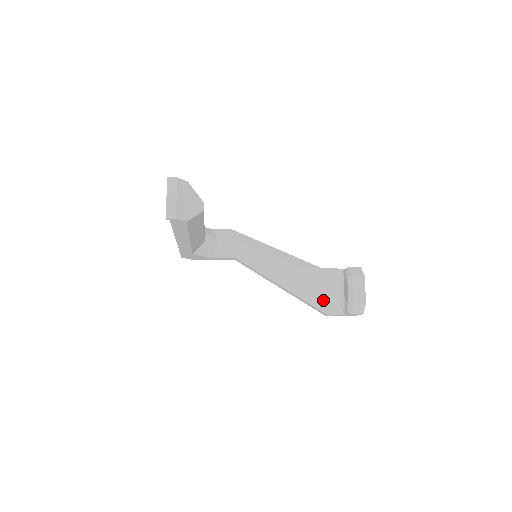
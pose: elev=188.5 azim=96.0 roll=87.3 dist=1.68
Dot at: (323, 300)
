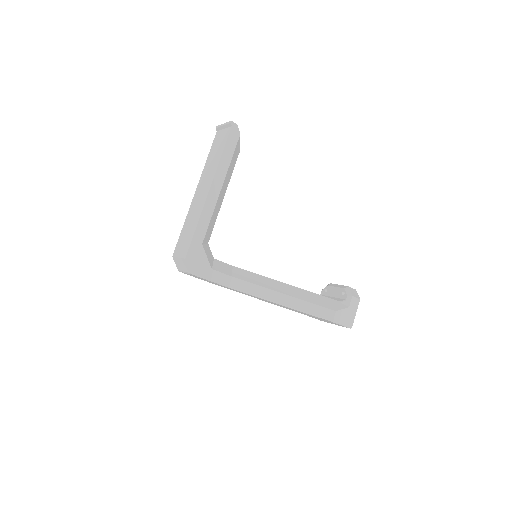
Dot at: (323, 299)
